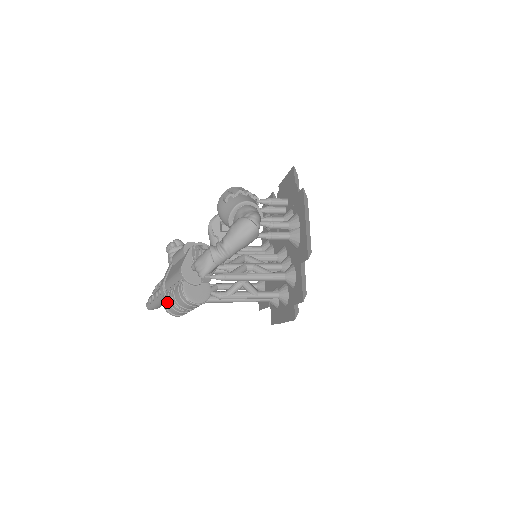
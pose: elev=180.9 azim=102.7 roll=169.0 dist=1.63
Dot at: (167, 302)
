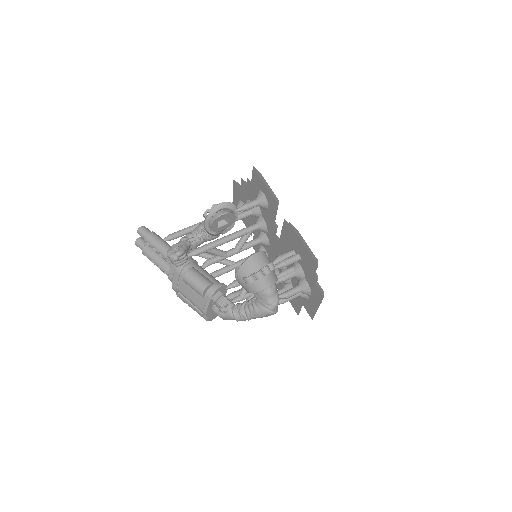
Dot at: (184, 302)
